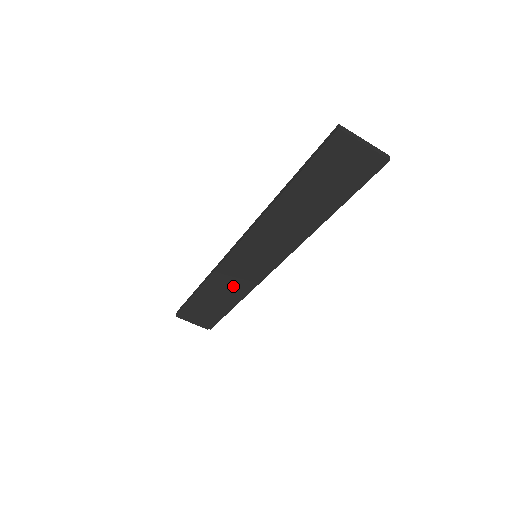
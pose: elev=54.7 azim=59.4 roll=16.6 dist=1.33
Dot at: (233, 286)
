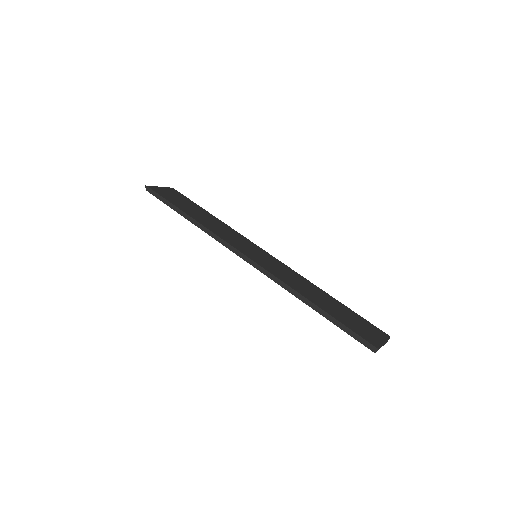
Dot at: occluded
